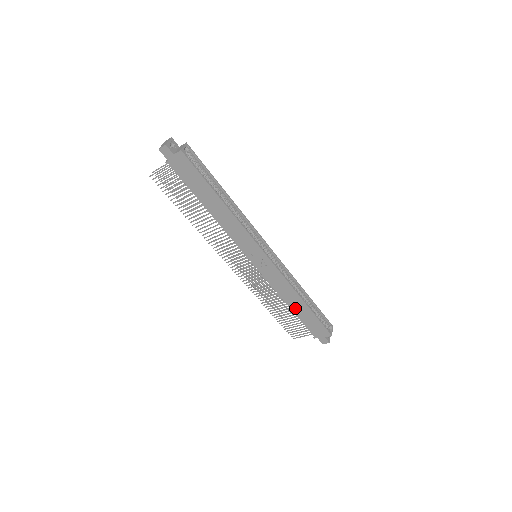
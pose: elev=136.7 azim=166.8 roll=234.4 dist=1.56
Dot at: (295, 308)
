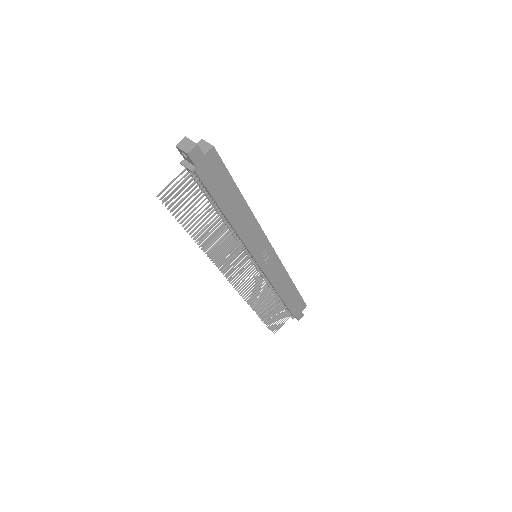
Dot at: (285, 295)
